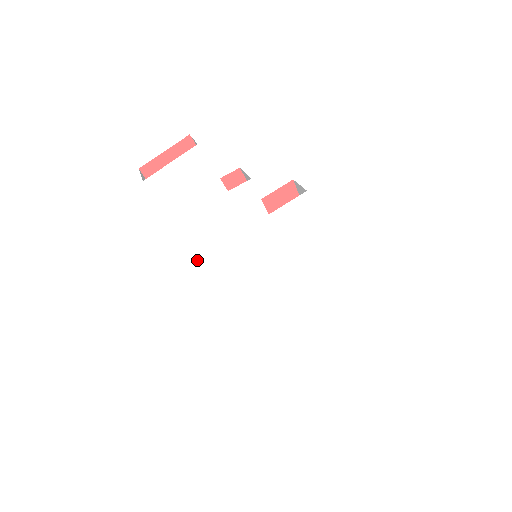
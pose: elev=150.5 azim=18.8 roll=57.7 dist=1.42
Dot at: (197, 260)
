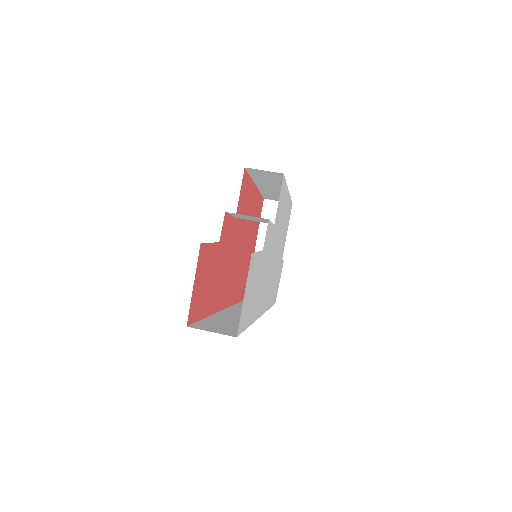
Dot at: occluded
